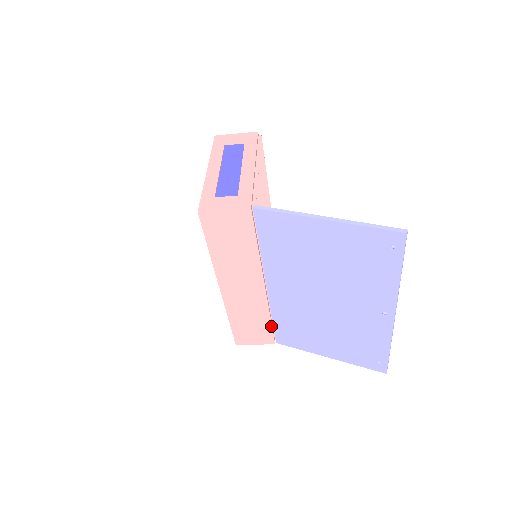
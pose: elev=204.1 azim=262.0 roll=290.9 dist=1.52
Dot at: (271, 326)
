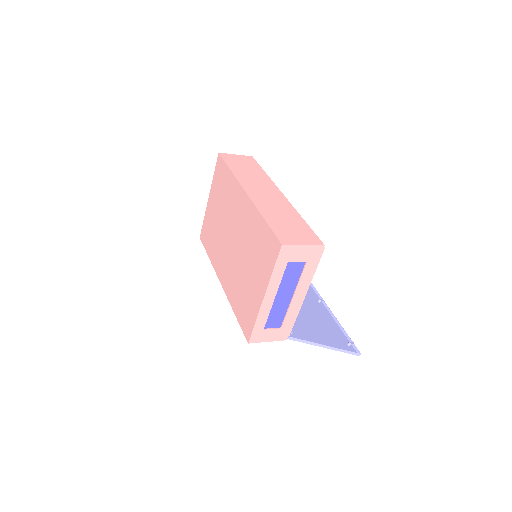
Dot at: occluded
